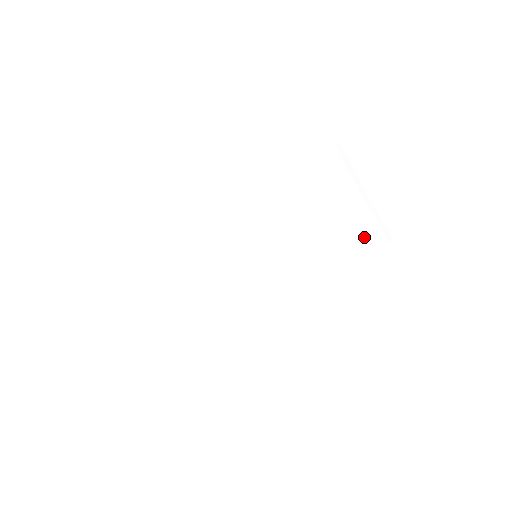
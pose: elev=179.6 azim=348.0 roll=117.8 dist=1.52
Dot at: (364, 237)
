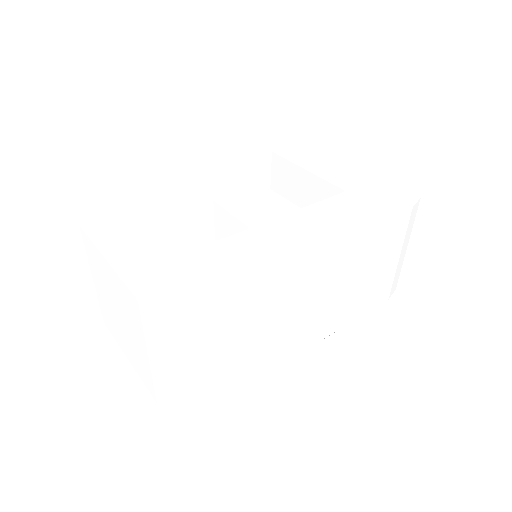
Dot at: (393, 287)
